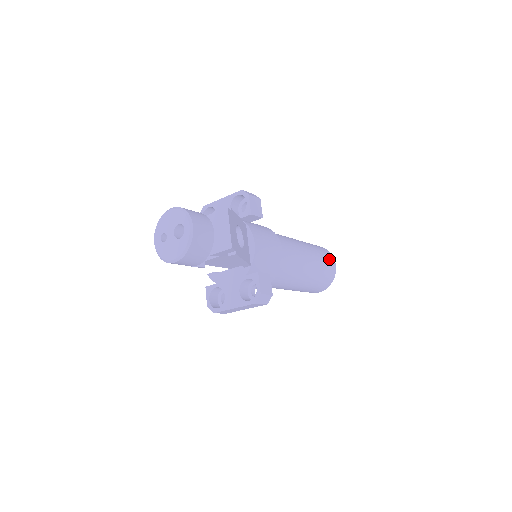
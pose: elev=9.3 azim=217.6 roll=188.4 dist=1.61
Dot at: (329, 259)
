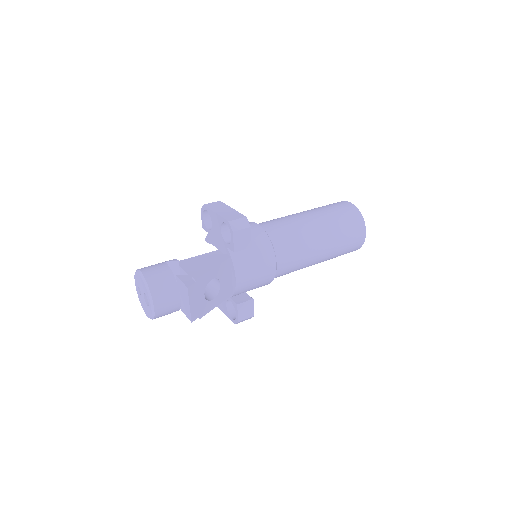
Dot at: (356, 234)
